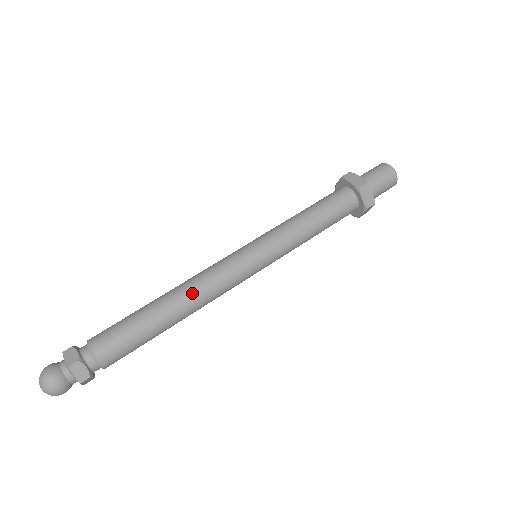
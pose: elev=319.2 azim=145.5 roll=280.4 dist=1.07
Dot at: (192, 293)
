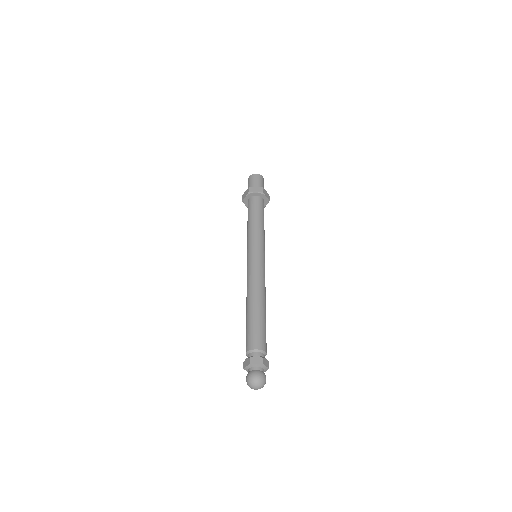
Dot at: (261, 291)
